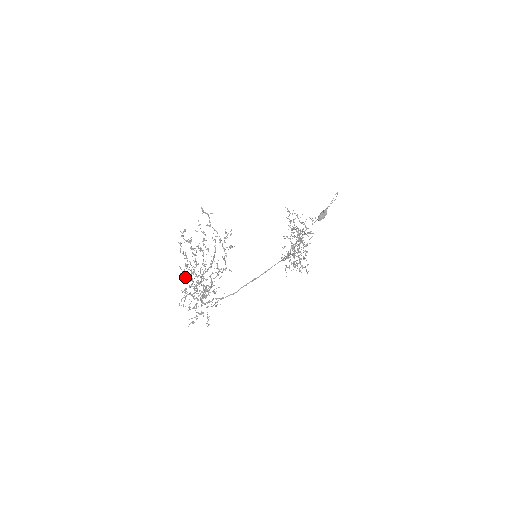
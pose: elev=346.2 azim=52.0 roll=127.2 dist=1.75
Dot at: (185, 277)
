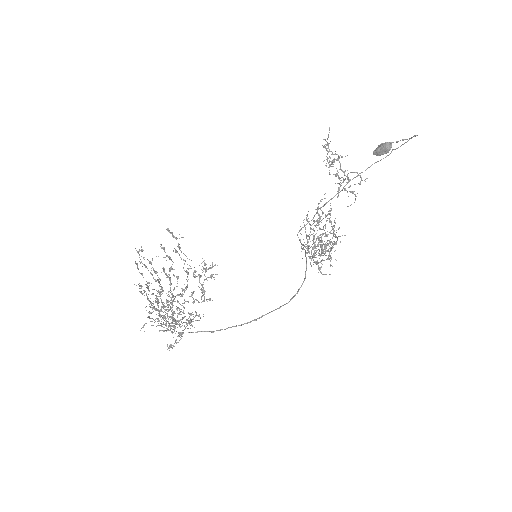
Dot at: occluded
